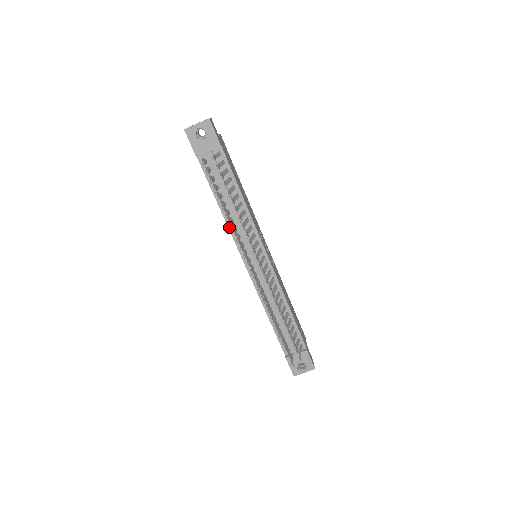
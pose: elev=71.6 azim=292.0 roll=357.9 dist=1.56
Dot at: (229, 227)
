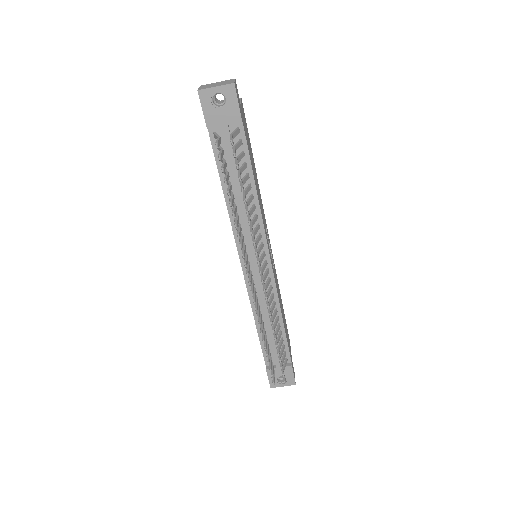
Dot at: (231, 221)
